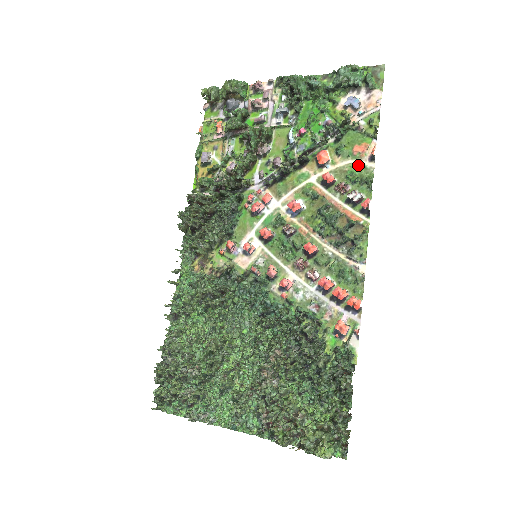
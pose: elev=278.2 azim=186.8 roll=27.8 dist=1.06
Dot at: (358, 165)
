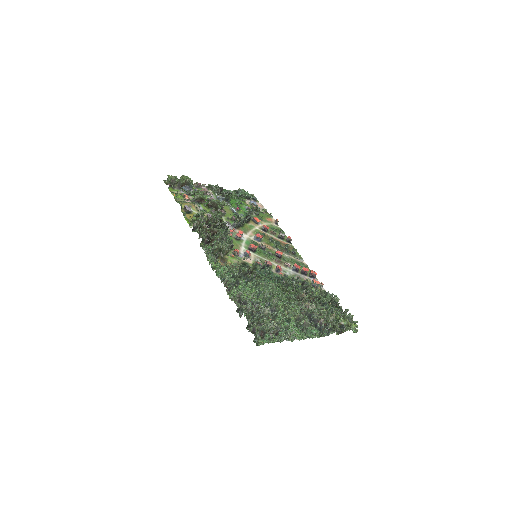
Dot at: (273, 225)
